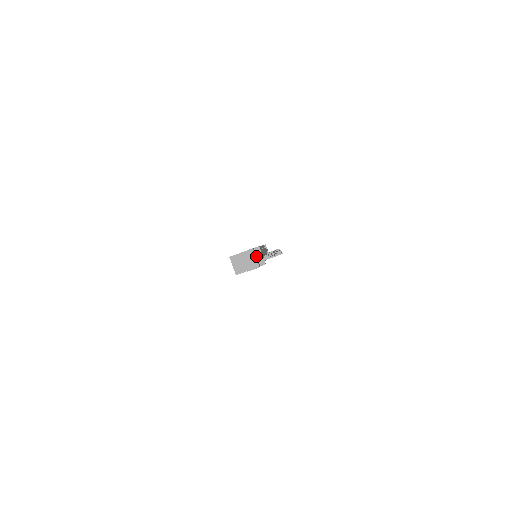
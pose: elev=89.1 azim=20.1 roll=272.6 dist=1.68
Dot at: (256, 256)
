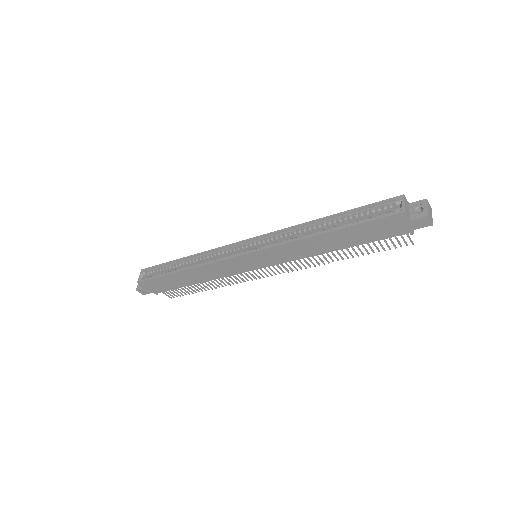
Dot at: occluded
